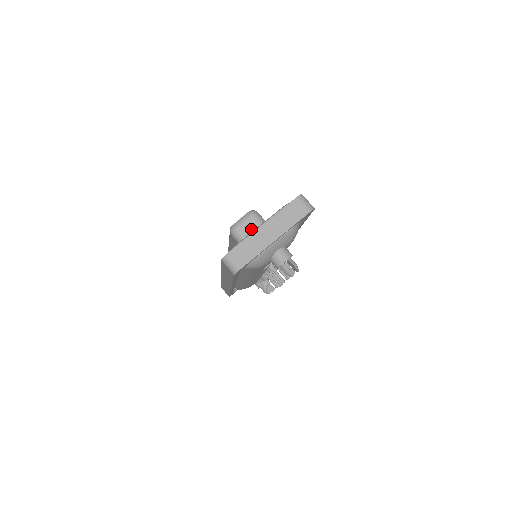
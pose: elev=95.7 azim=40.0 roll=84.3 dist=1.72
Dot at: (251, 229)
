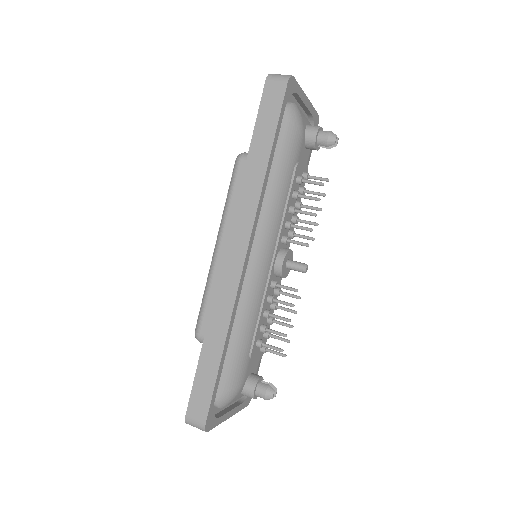
Dot at: occluded
